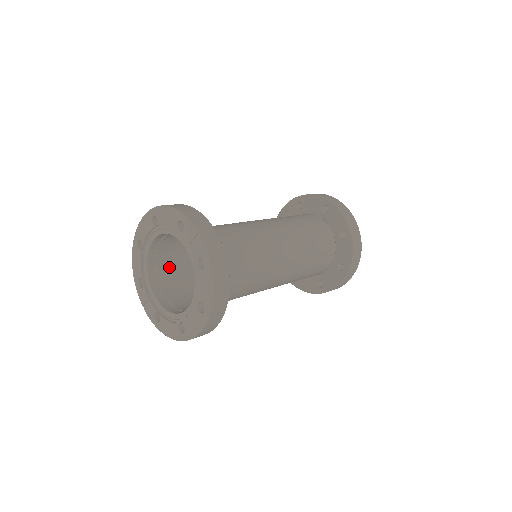
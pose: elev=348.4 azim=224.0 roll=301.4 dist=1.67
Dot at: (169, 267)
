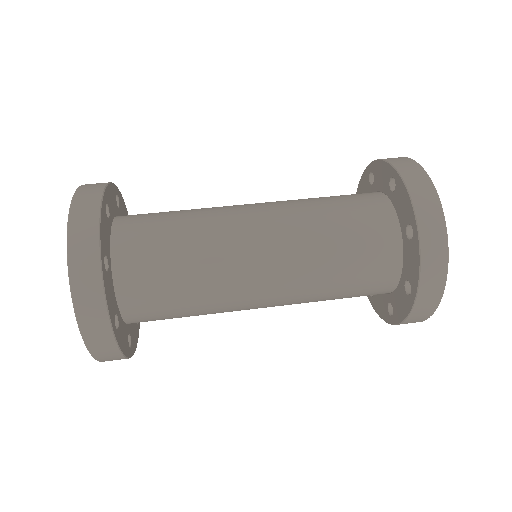
Dot at: occluded
